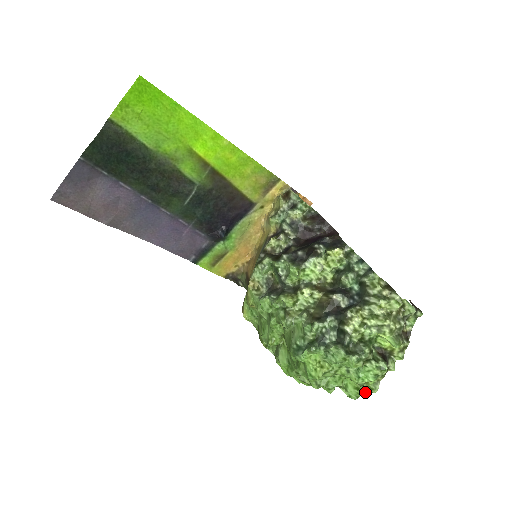
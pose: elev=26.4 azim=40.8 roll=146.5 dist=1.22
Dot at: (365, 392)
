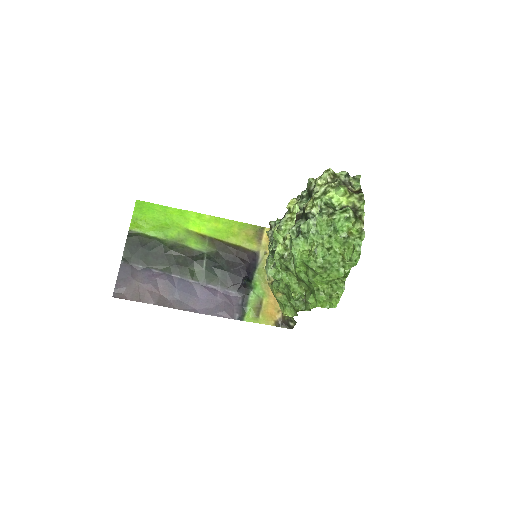
Dot at: occluded
